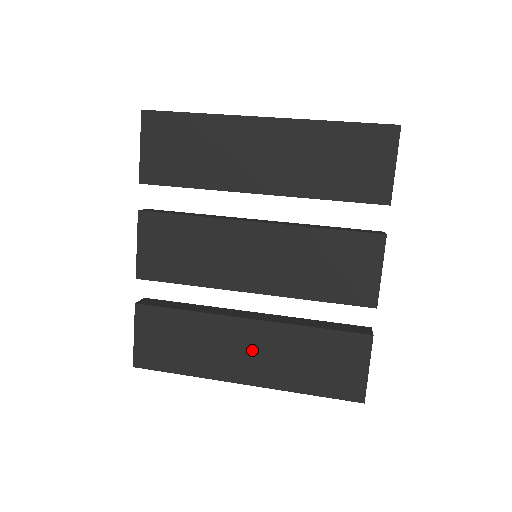
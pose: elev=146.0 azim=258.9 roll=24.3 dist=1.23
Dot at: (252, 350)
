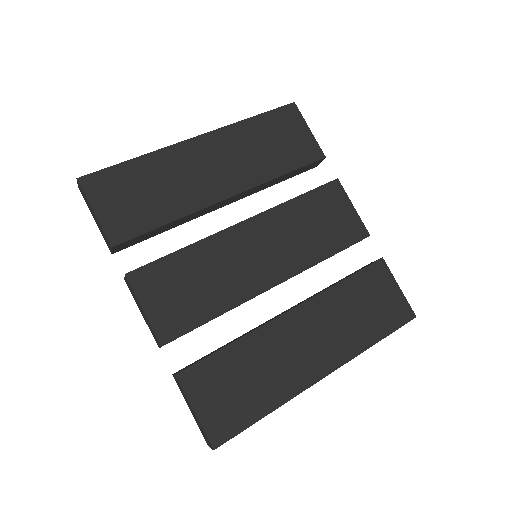
Dot at: (311, 337)
